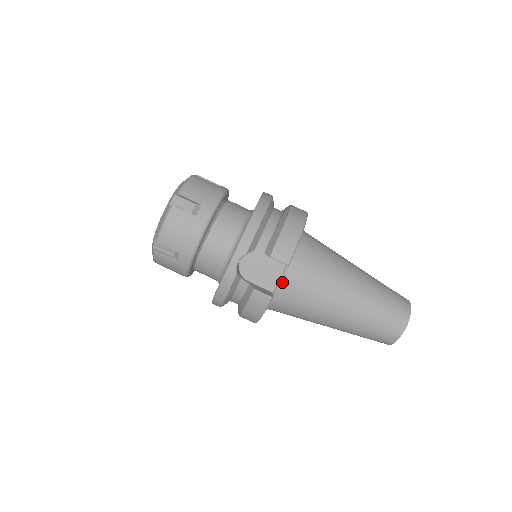
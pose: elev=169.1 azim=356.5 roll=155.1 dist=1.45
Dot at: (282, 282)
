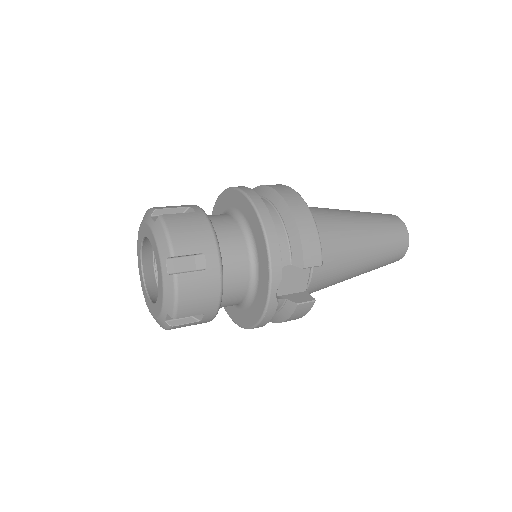
Dot at: (311, 277)
